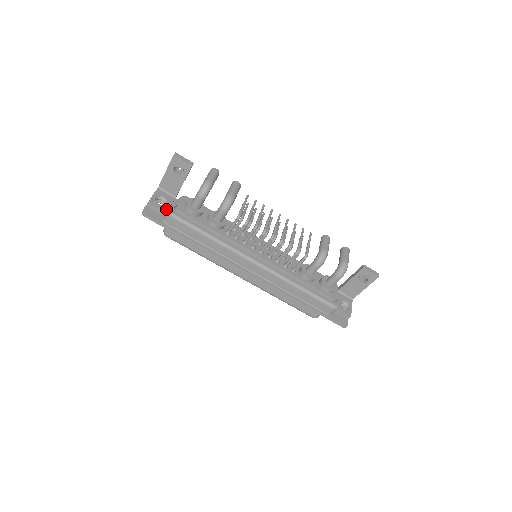
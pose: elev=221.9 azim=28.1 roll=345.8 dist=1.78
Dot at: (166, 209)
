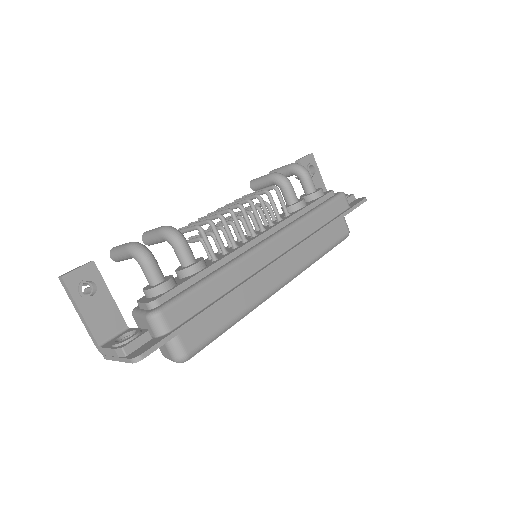
Dot at: (144, 331)
